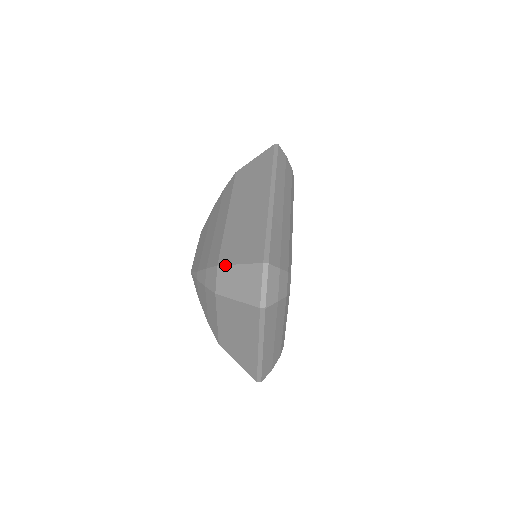
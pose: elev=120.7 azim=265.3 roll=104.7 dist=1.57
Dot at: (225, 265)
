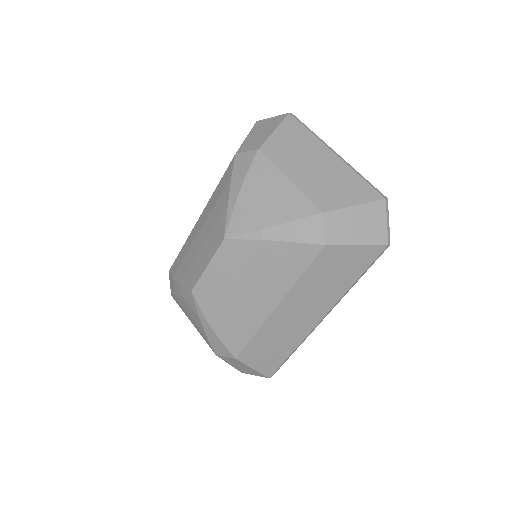
Dot at: (240, 147)
